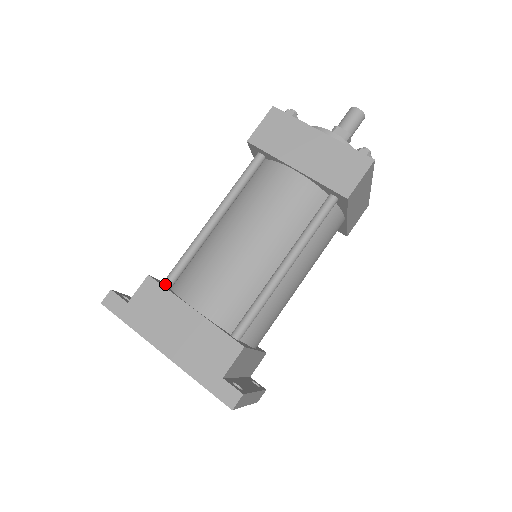
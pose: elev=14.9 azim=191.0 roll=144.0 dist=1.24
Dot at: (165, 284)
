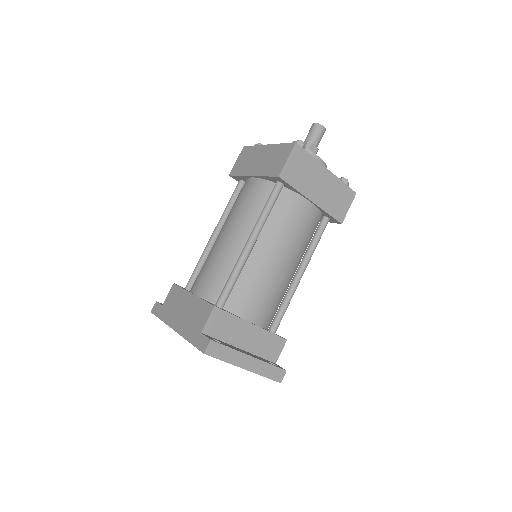
Dot at: (185, 287)
